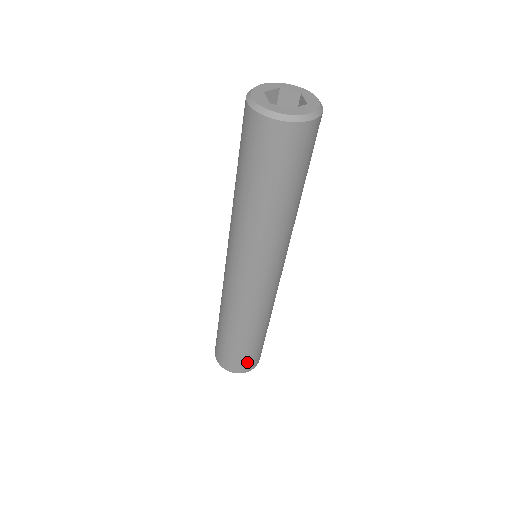
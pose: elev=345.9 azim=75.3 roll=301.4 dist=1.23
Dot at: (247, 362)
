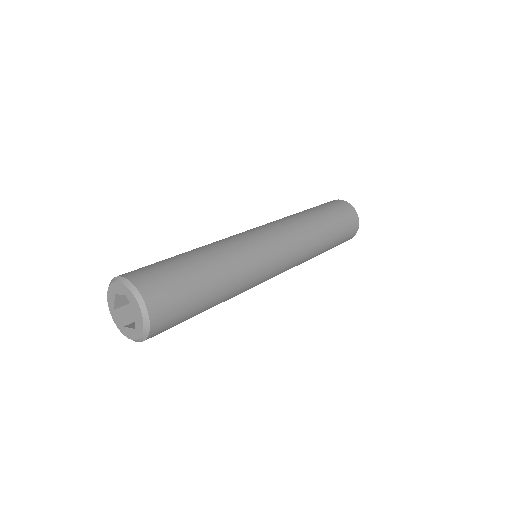
Dot at: occluded
